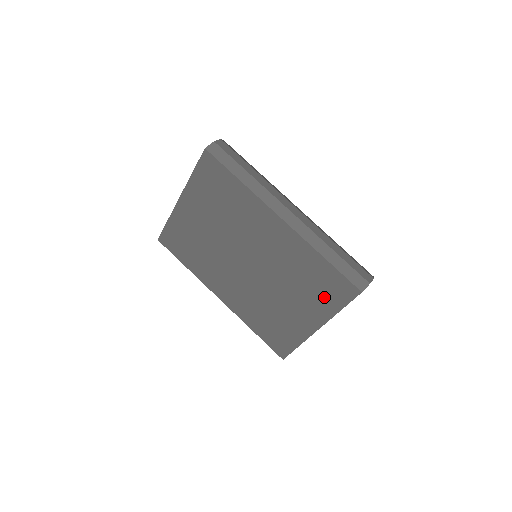
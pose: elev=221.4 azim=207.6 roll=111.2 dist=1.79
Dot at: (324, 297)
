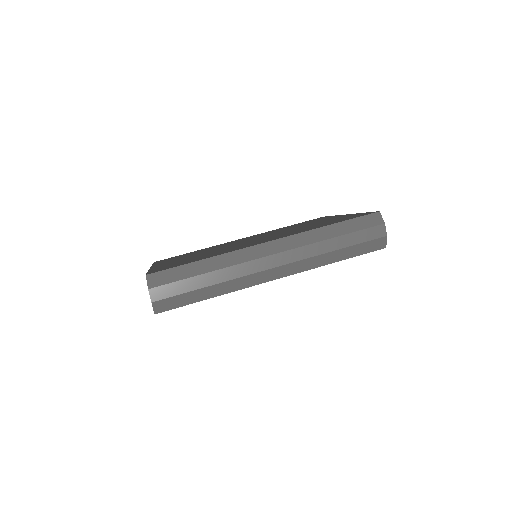
Dot at: occluded
